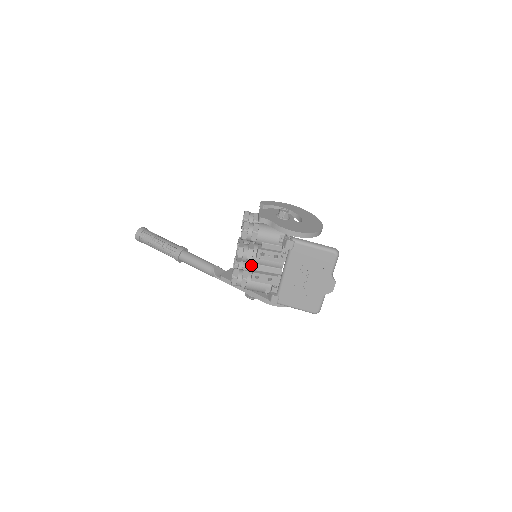
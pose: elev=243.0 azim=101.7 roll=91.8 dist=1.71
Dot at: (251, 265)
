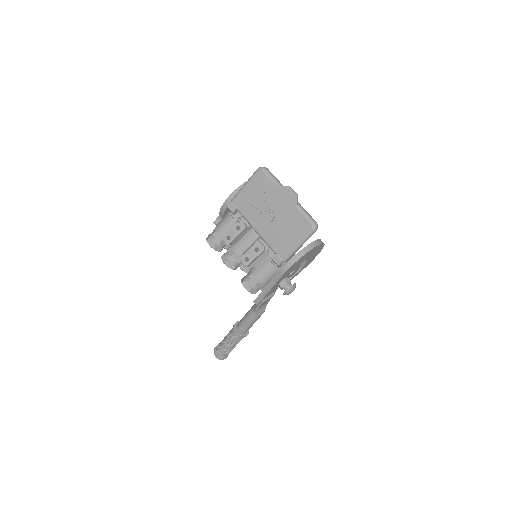
Dot at: occluded
